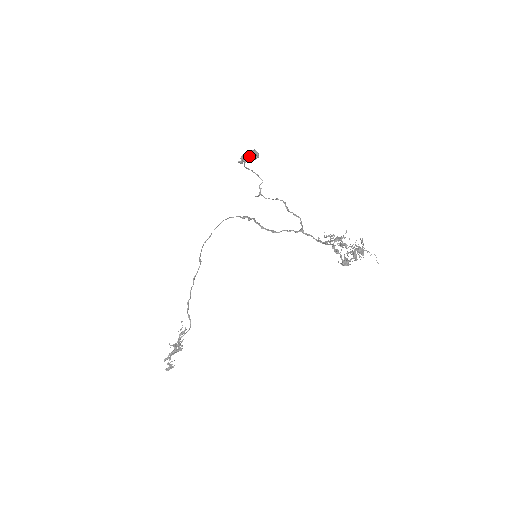
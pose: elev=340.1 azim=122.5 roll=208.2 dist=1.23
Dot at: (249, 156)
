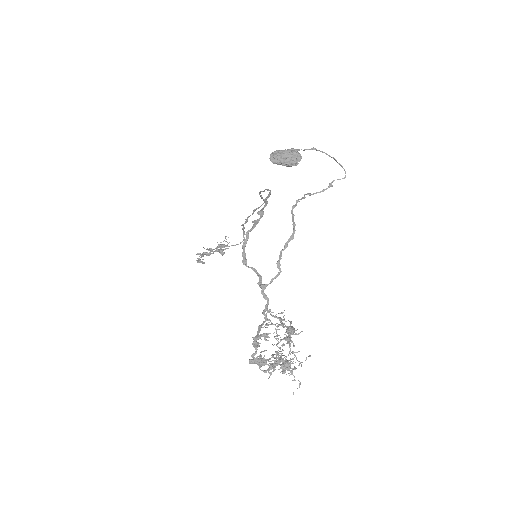
Dot at: (277, 159)
